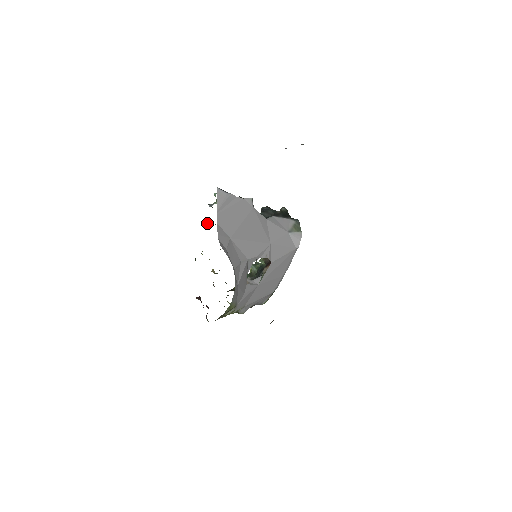
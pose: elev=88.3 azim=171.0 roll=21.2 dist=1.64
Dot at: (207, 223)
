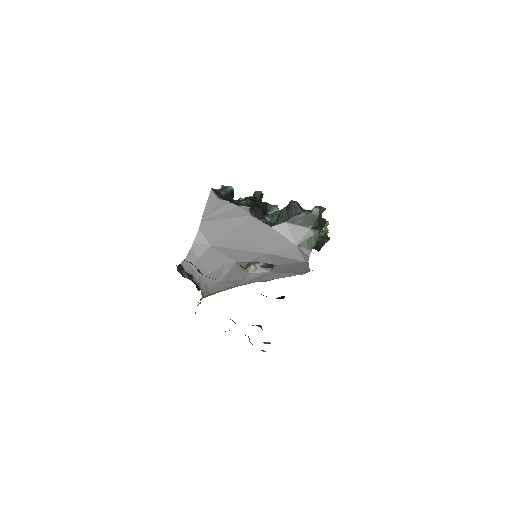
Dot at: occluded
